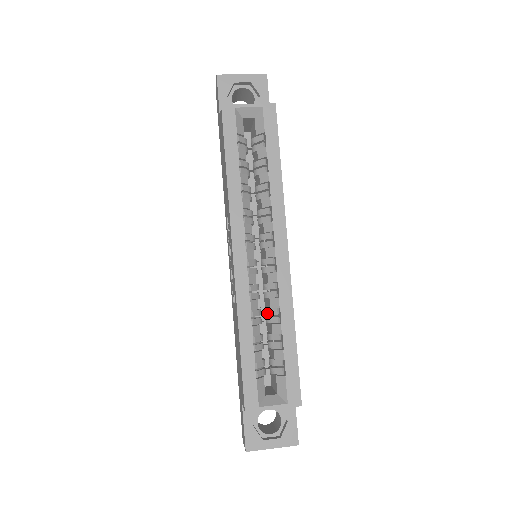
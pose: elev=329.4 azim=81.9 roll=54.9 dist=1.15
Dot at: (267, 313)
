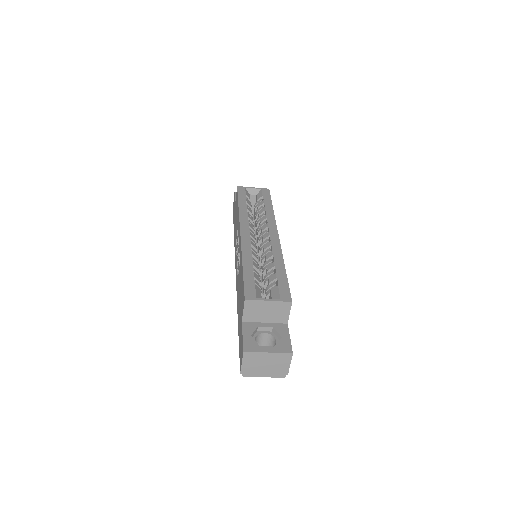
Dot at: (264, 266)
